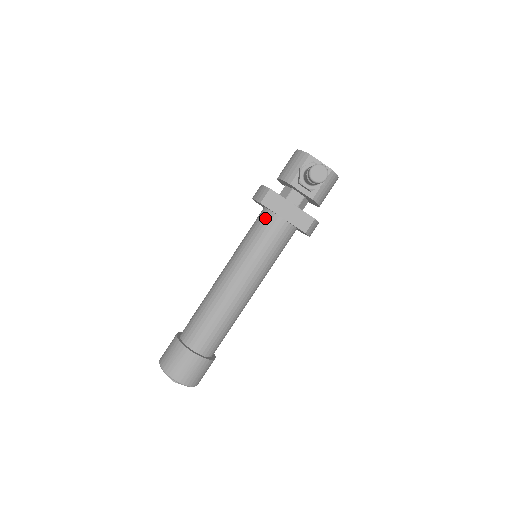
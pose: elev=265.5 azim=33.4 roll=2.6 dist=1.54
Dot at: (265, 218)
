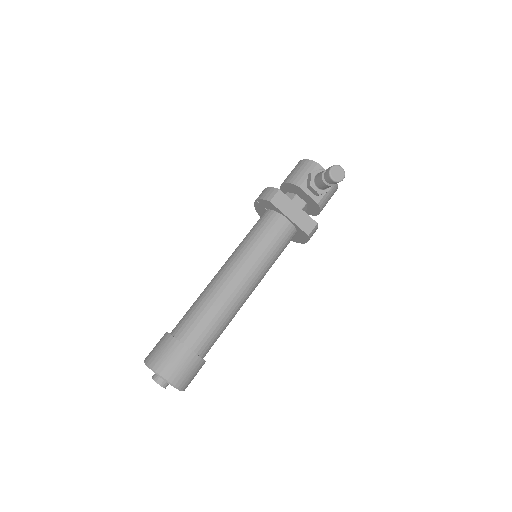
Dot at: (271, 218)
